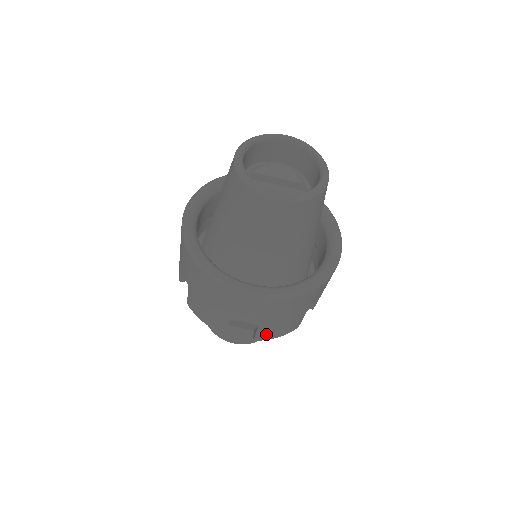
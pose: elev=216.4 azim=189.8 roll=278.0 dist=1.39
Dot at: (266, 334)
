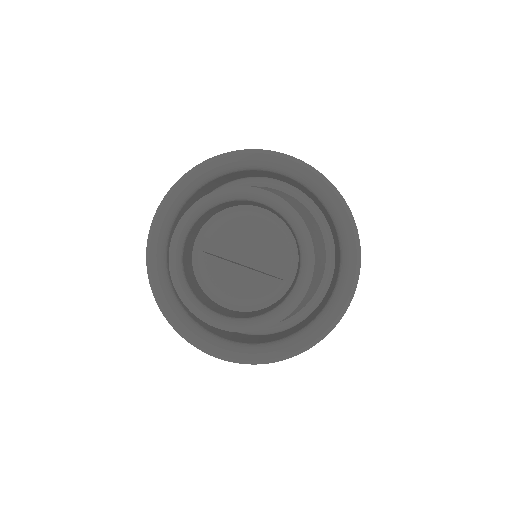
Dot at: occluded
